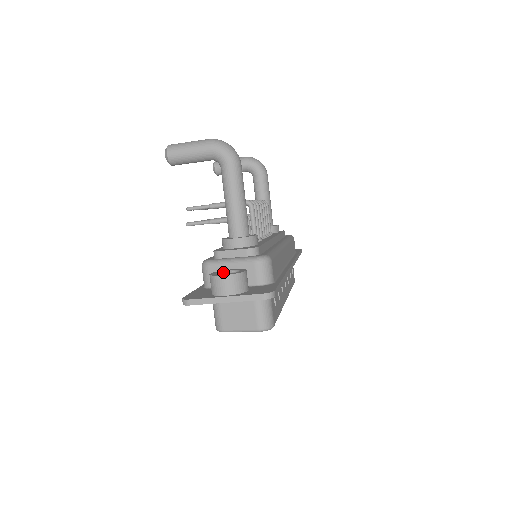
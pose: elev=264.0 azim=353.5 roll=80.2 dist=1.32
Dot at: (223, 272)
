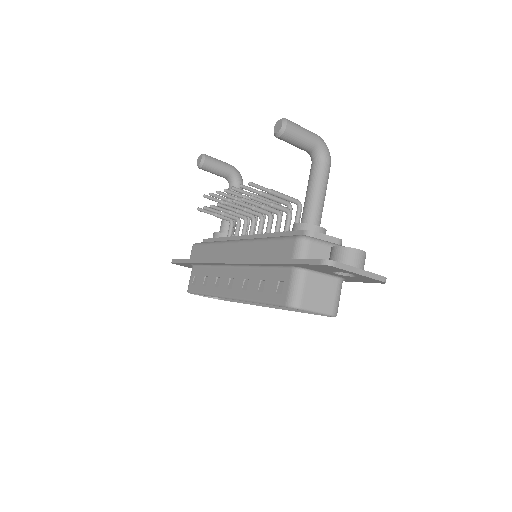
Dot at: occluded
